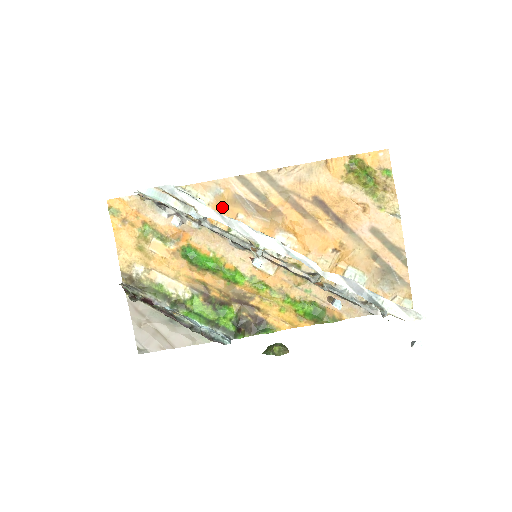
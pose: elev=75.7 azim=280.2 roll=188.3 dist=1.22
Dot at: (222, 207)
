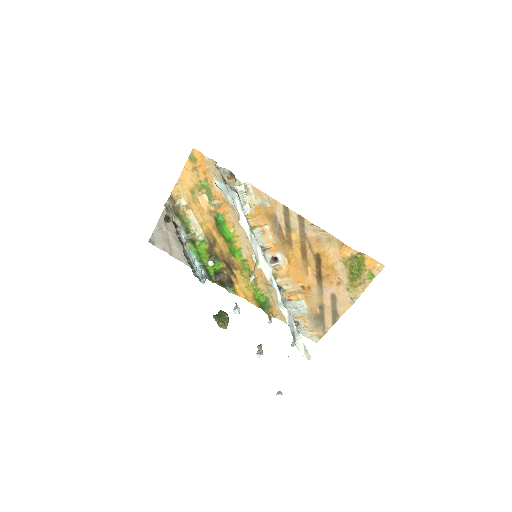
Dot at: (261, 213)
